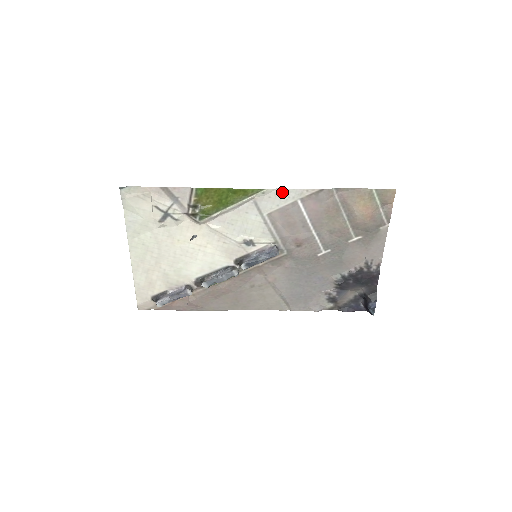
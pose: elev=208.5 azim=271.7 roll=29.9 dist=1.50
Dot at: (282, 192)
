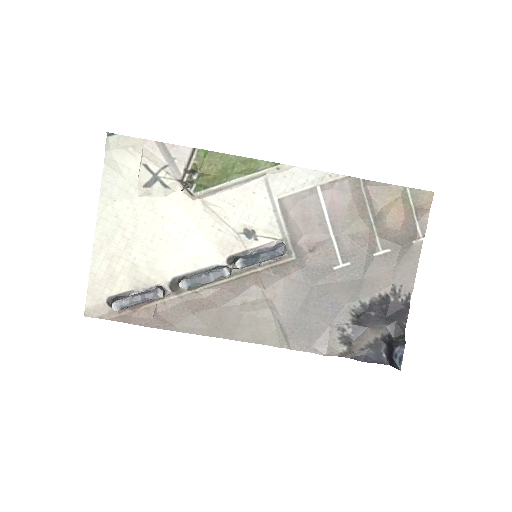
Dot at: (300, 172)
